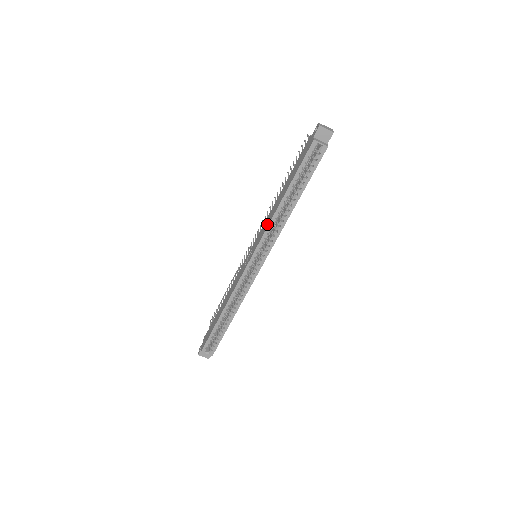
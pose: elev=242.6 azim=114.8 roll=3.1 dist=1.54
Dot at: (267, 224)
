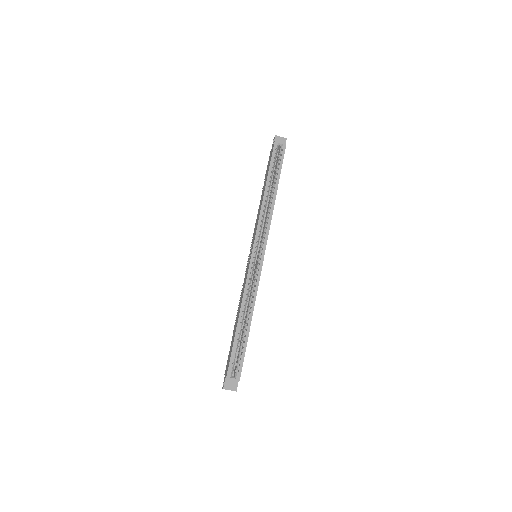
Dot at: (258, 216)
